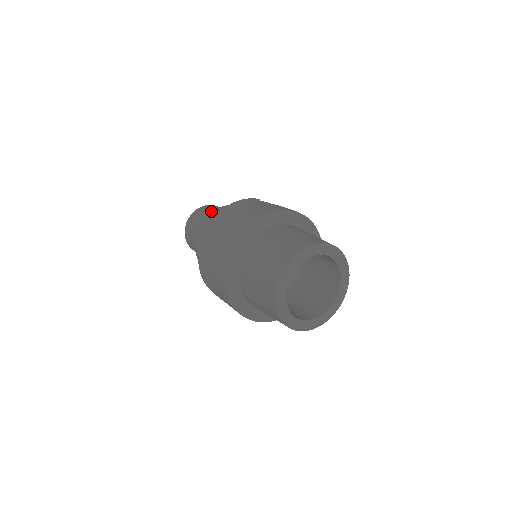
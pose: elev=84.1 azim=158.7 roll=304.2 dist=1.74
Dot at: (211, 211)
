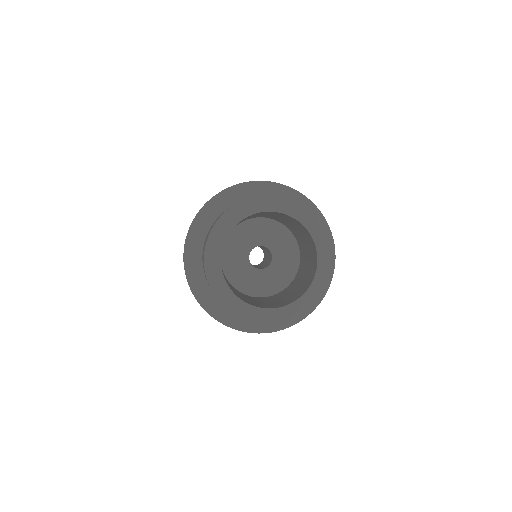
Dot at: occluded
